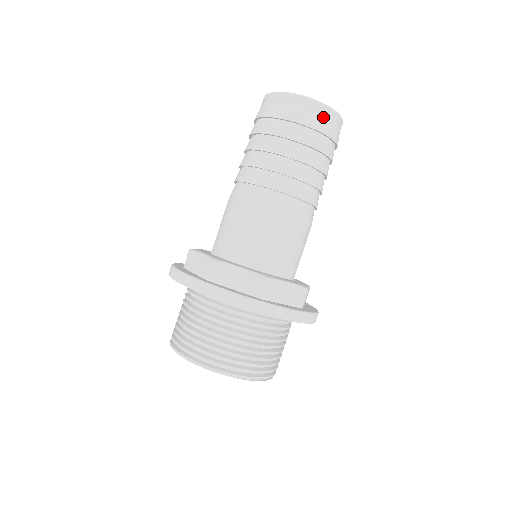
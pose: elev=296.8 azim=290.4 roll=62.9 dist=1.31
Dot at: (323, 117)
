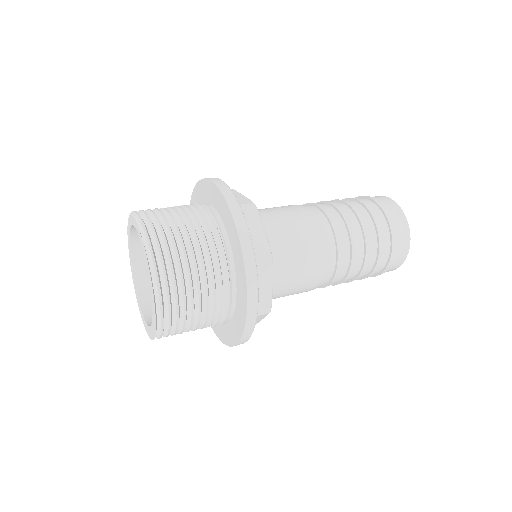
Dot at: (395, 213)
